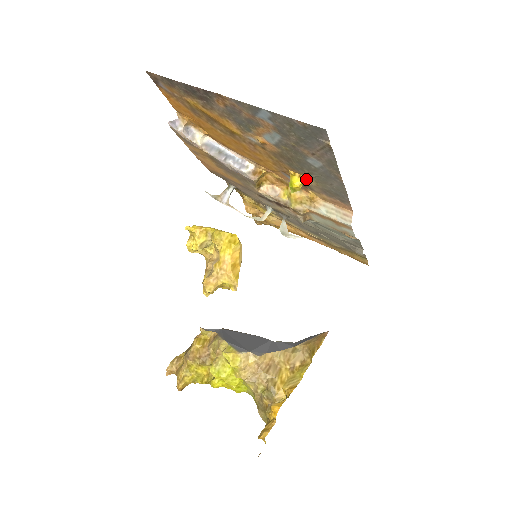
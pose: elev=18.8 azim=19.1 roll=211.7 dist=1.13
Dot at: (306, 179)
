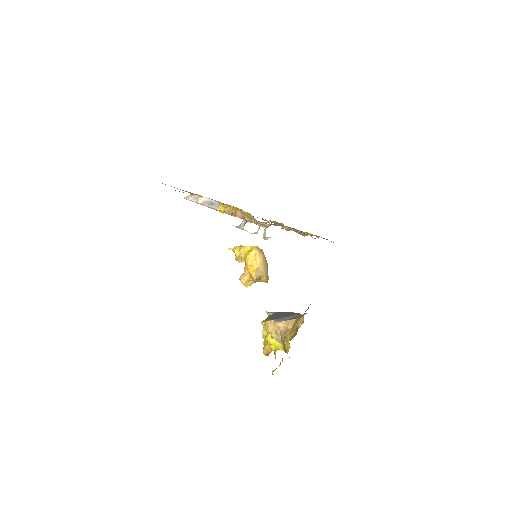
Dot at: (222, 205)
